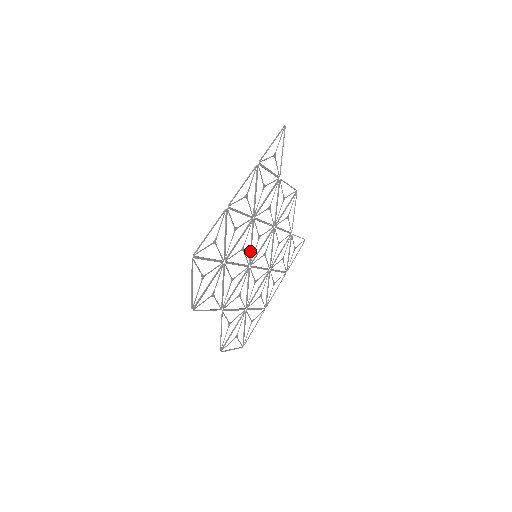
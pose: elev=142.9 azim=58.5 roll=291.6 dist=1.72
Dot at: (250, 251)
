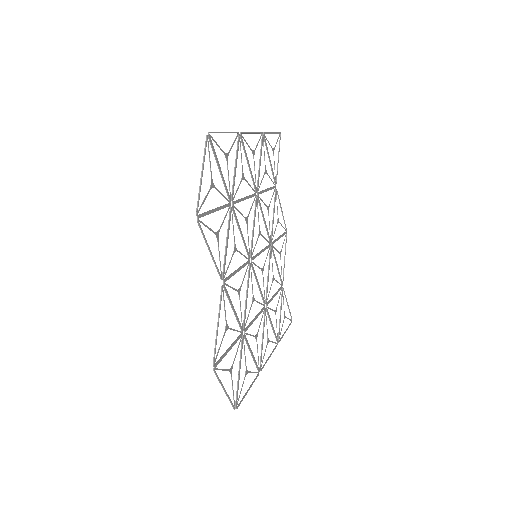
Dot at: (252, 237)
